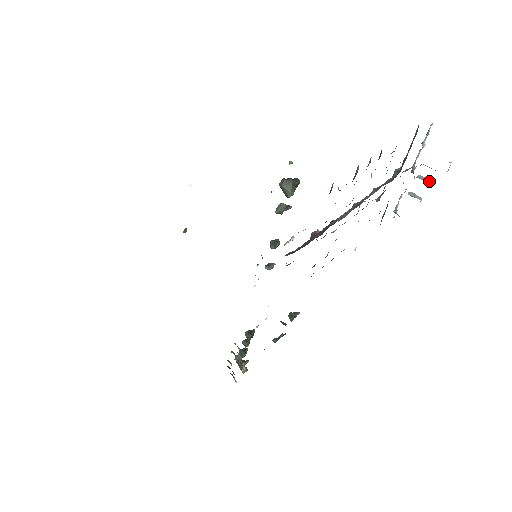
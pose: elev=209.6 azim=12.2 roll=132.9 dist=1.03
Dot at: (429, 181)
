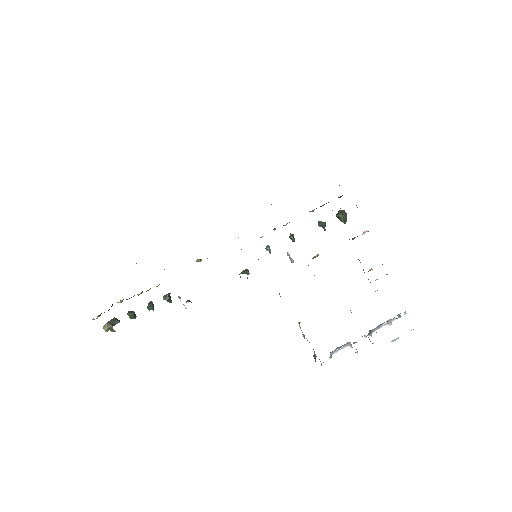
Dot at: occluded
